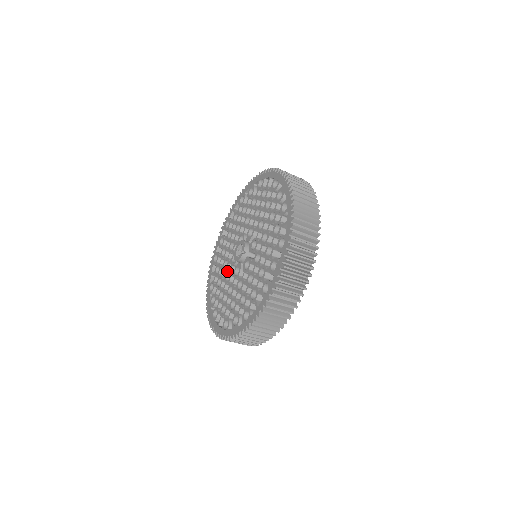
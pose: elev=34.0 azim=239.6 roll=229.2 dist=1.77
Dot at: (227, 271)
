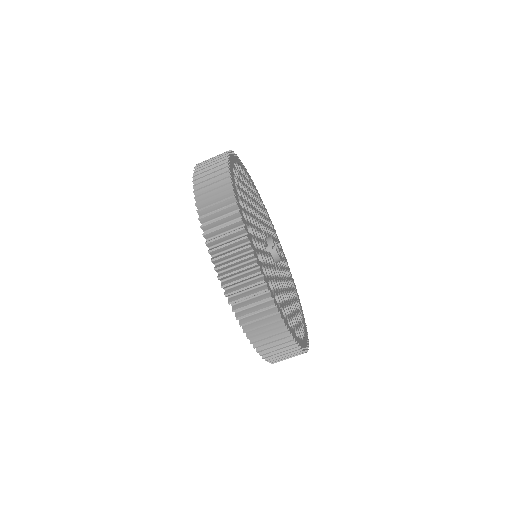
Dot at: occluded
